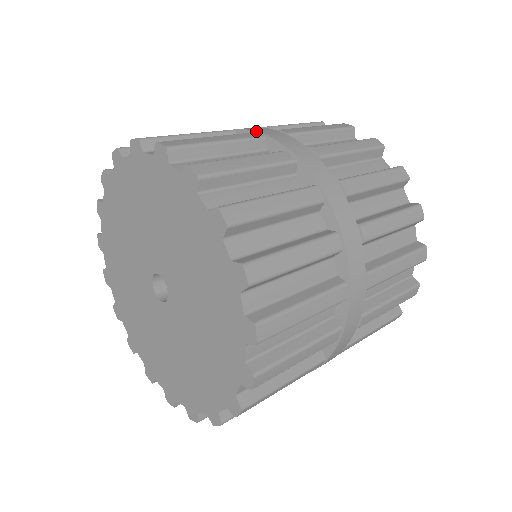
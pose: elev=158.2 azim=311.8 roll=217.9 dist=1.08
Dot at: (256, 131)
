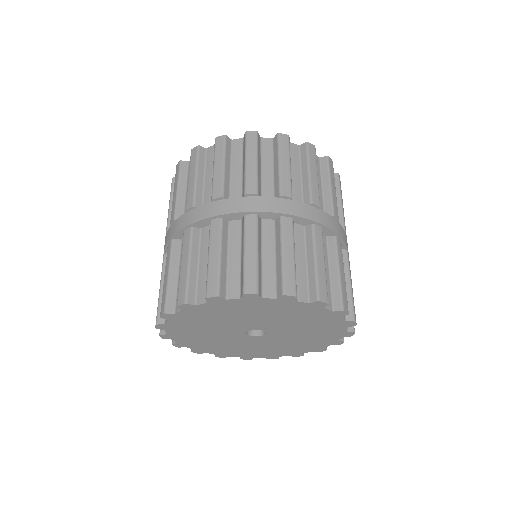
Dot at: (312, 221)
